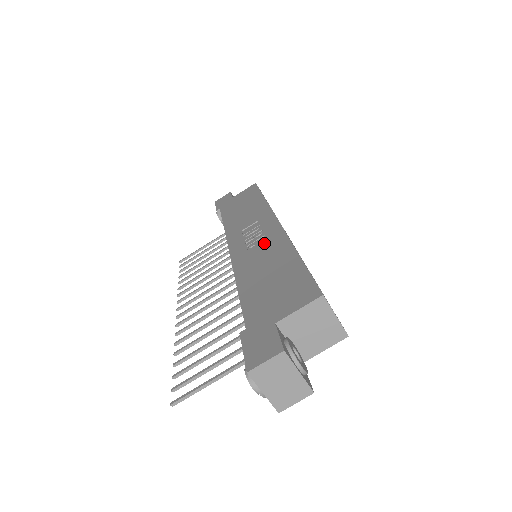
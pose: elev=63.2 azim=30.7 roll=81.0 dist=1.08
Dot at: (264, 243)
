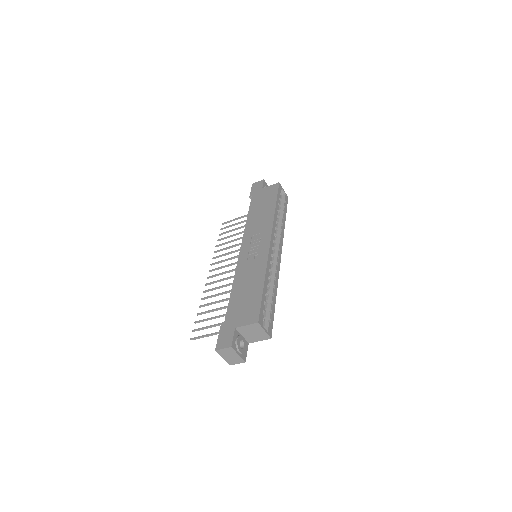
Dot at: (256, 260)
